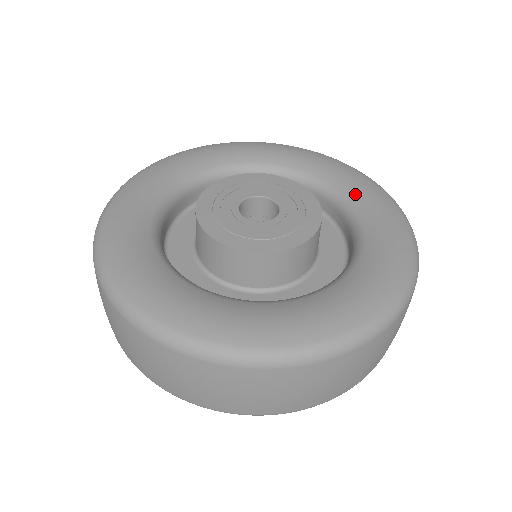
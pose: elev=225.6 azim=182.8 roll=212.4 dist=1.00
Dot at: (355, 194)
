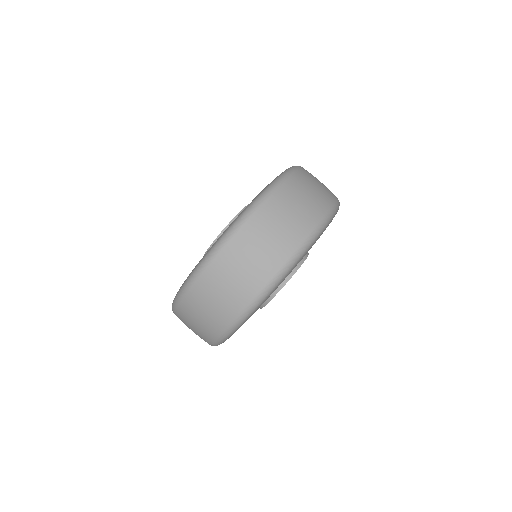
Dot at: occluded
